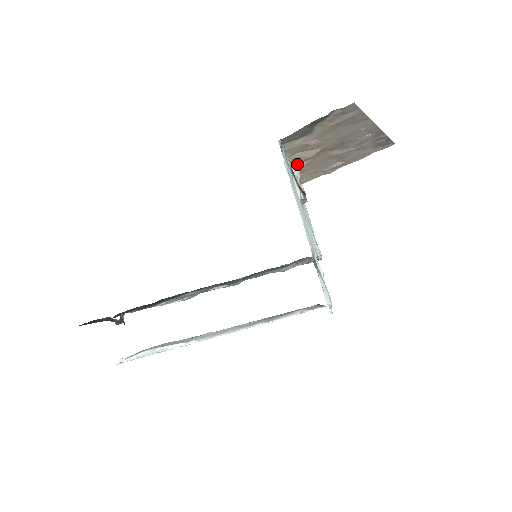
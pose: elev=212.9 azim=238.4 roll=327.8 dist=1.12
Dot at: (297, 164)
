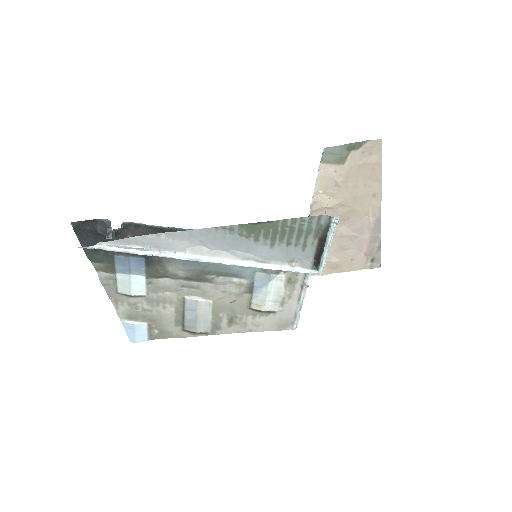
Dot at: occluded
